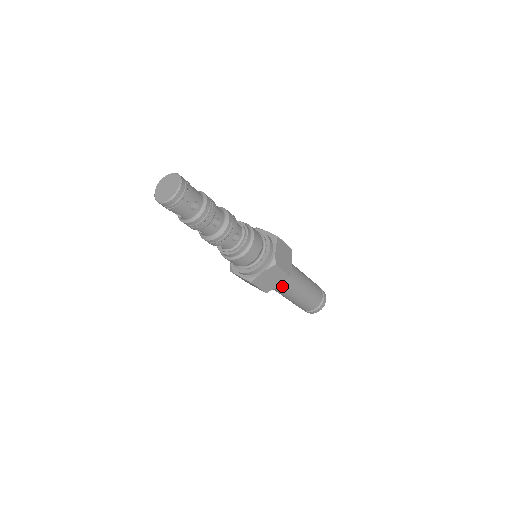
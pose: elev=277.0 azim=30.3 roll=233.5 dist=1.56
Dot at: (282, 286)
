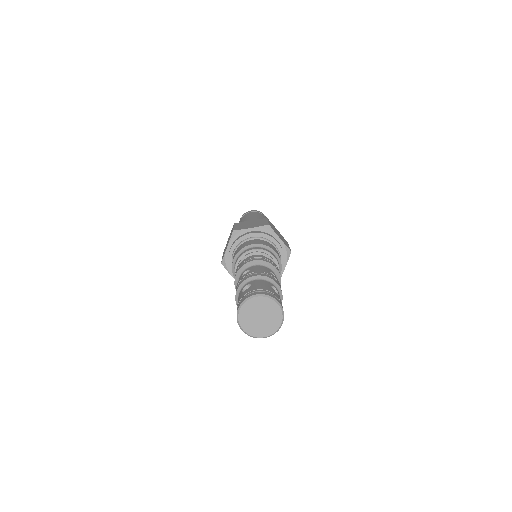
Dot at: occluded
